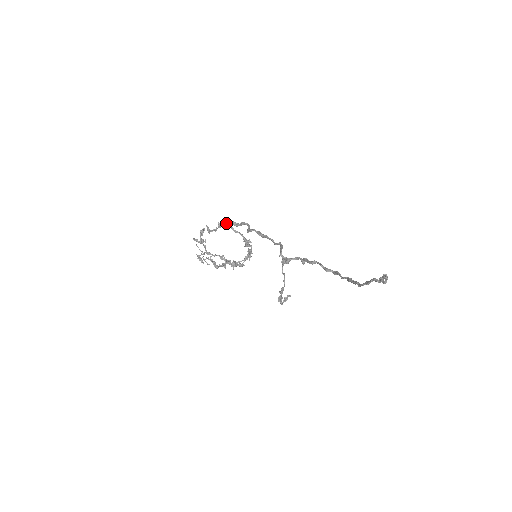
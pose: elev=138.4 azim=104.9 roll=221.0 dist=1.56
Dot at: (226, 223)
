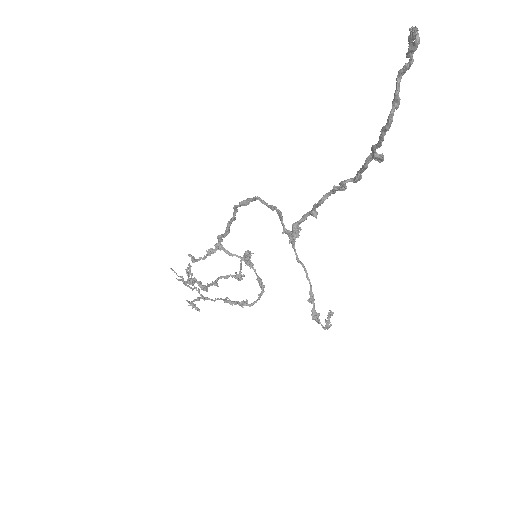
Dot at: (216, 247)
